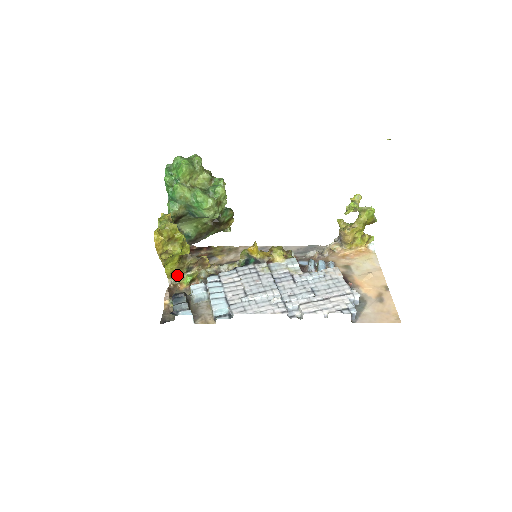
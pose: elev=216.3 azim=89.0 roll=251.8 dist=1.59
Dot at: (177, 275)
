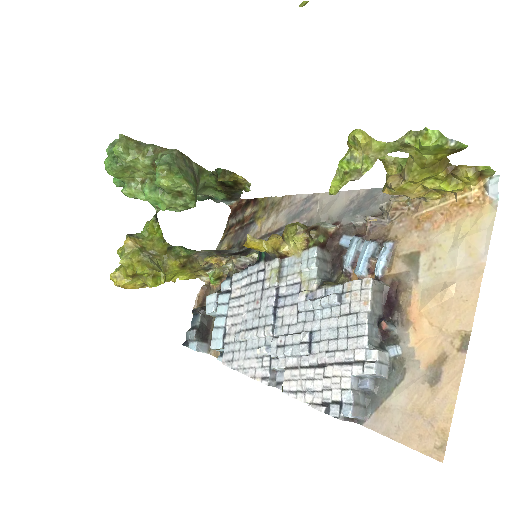
Dot at: (202, 274)
